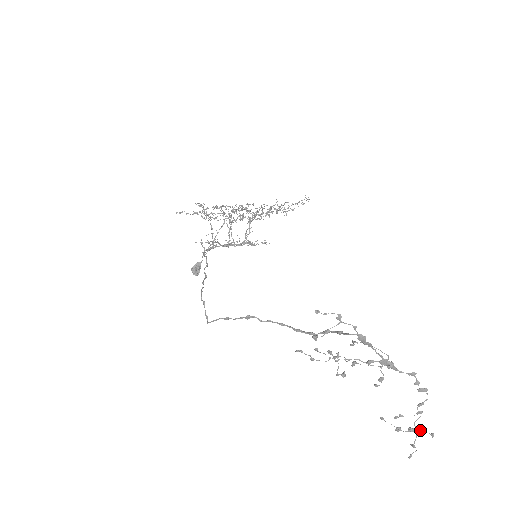
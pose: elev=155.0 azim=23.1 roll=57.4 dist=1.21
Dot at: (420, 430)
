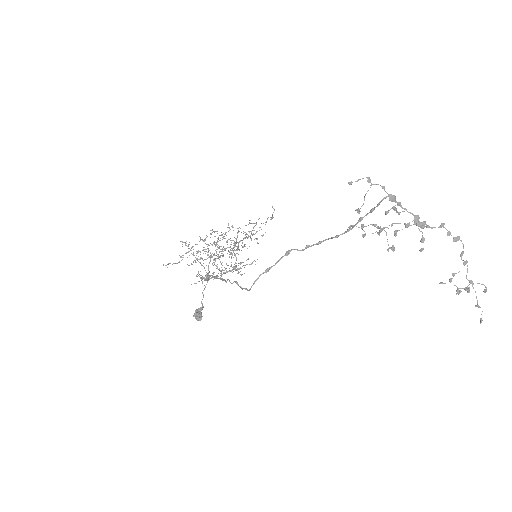
Dot at: occluded
